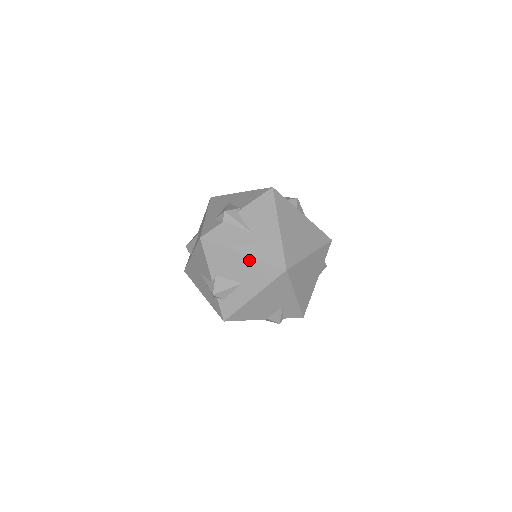
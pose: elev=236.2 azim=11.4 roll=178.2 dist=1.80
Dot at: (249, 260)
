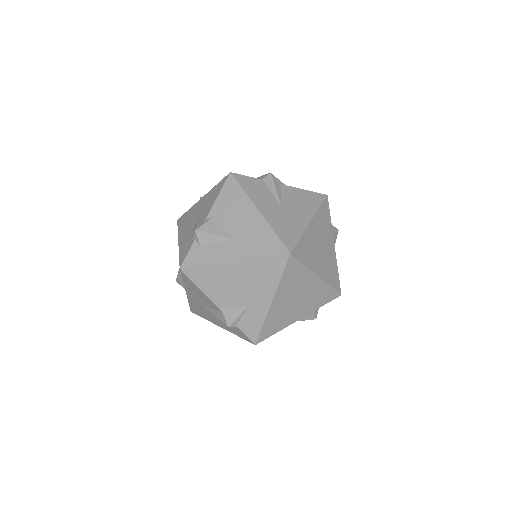
Dot at: (260, 221)
